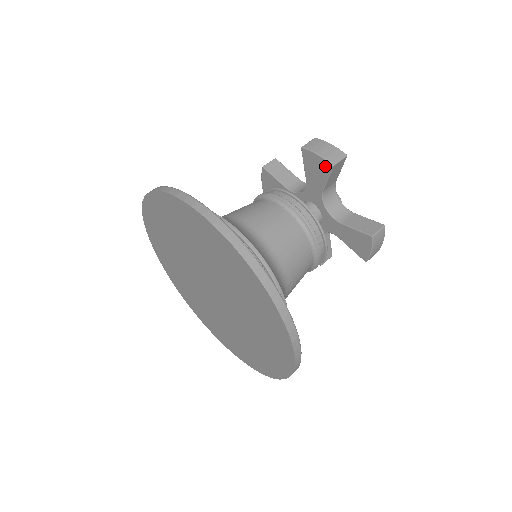
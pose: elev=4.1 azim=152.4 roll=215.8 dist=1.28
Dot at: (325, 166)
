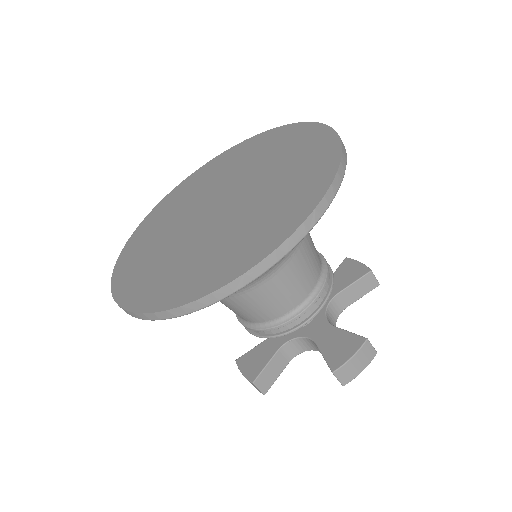
Dot at: (361, 271)
